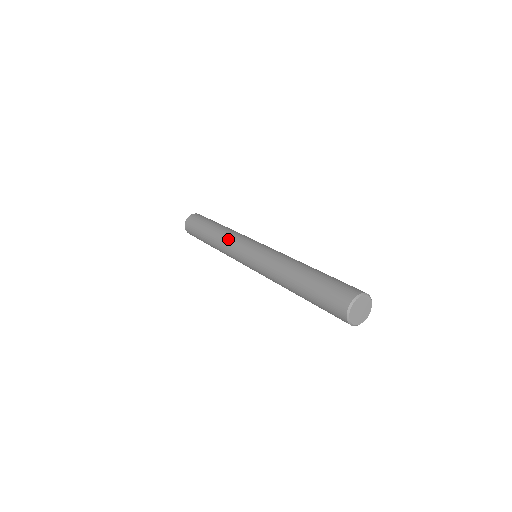
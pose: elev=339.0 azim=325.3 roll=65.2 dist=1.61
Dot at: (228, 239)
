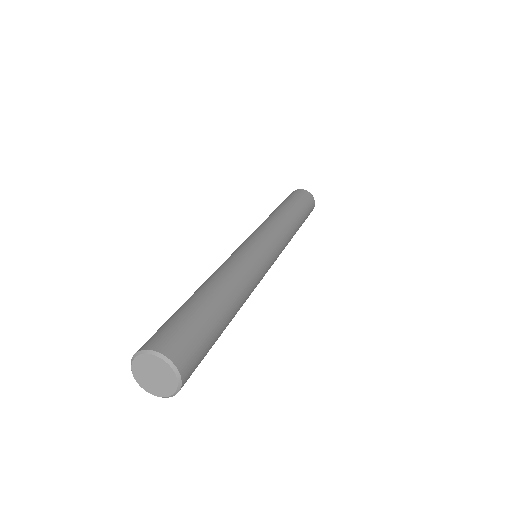
Dot at: (264, 222)
